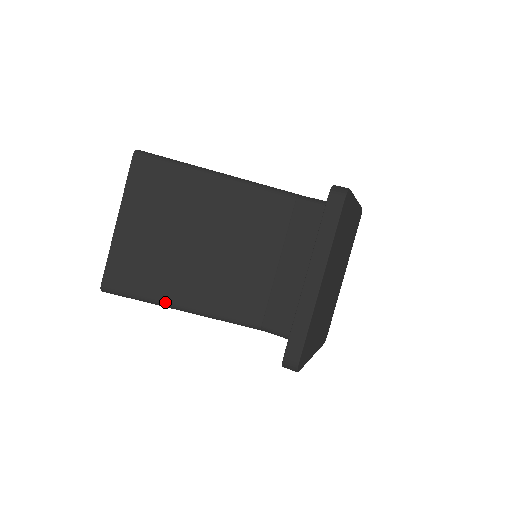
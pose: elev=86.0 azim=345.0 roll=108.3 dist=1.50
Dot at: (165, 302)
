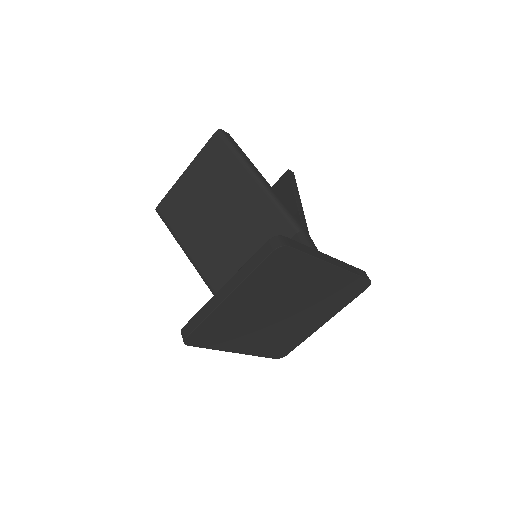
Dot at: (181, 244)
